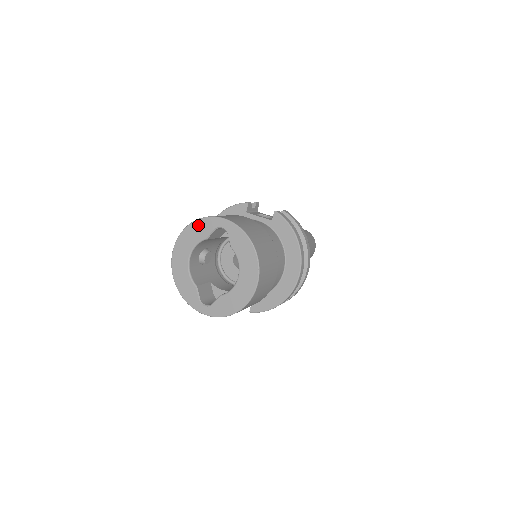
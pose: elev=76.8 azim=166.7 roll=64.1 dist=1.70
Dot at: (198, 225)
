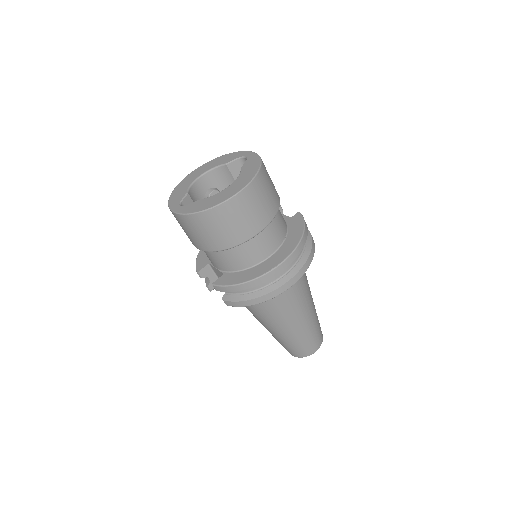
Dot at: (228, 156)
